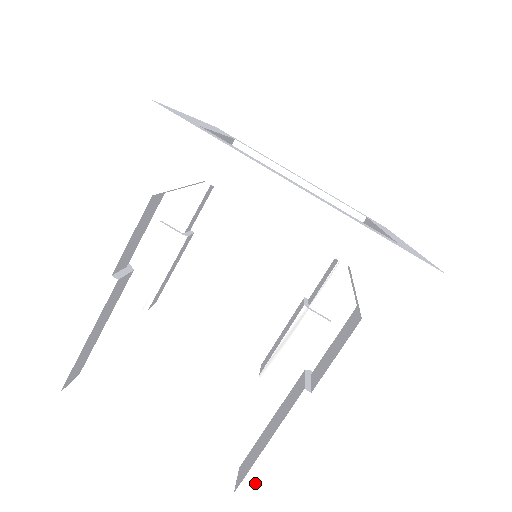
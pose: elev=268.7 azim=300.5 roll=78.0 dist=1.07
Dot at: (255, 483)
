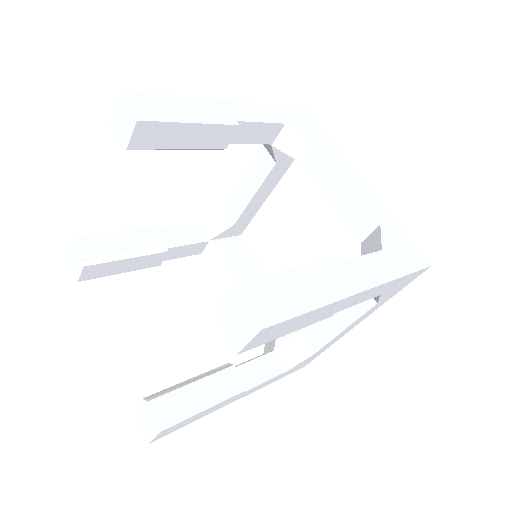
Dot at: (260, 289)
